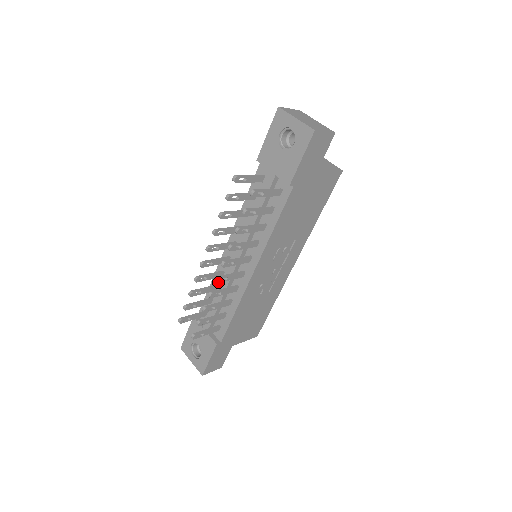
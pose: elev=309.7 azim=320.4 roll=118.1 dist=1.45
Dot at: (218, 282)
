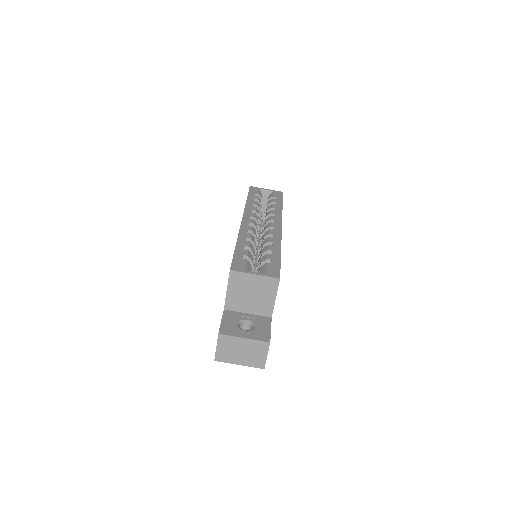
Dot at: occluded
